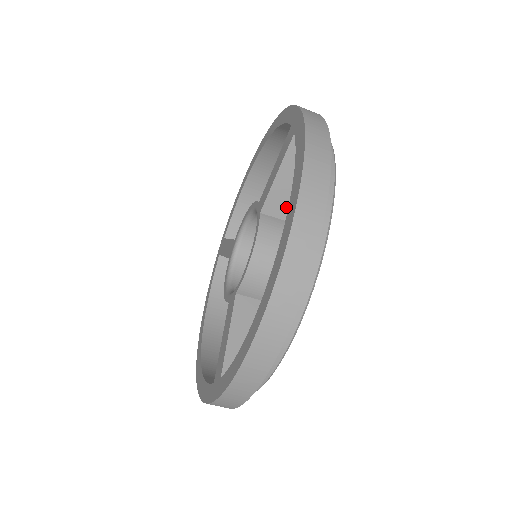
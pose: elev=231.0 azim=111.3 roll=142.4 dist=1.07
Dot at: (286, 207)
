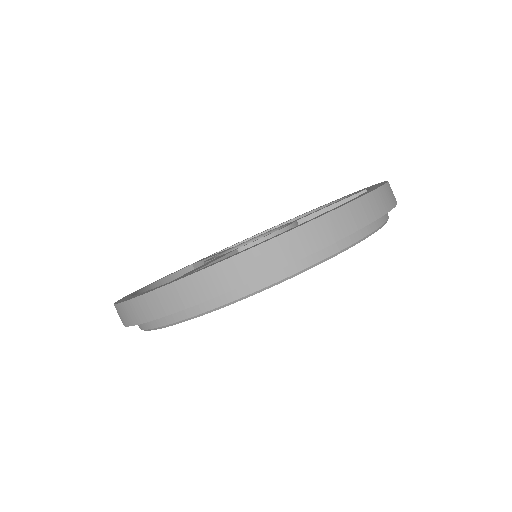
Dot at: occluded
